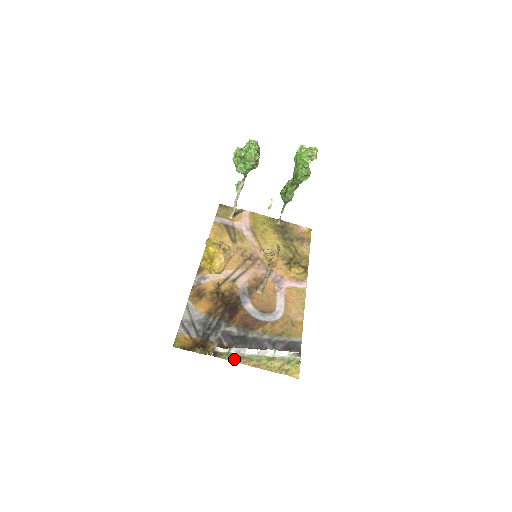
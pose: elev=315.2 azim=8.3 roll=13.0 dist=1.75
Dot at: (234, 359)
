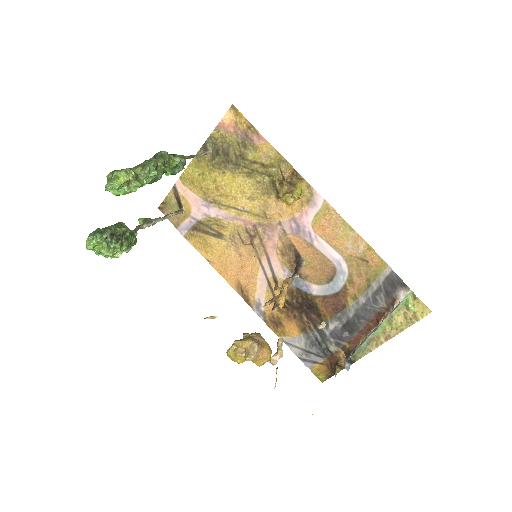
Dot at: (367, 350)
